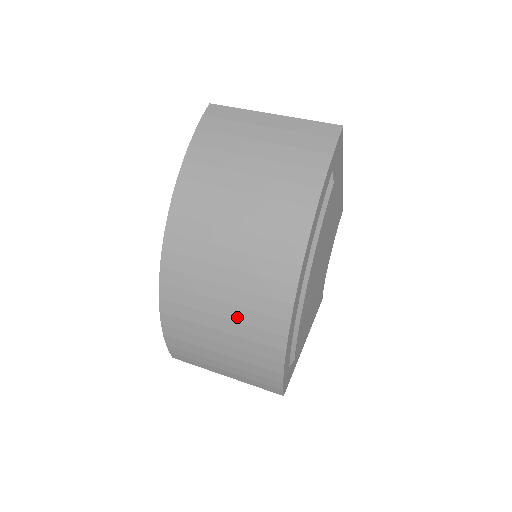
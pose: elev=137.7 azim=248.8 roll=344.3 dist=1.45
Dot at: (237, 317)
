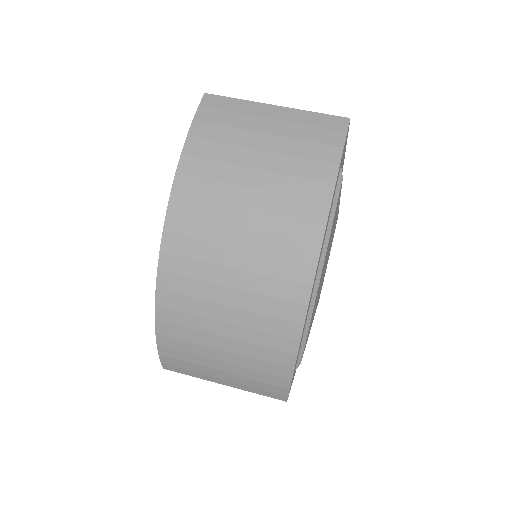
Dot at: (245, 322)
